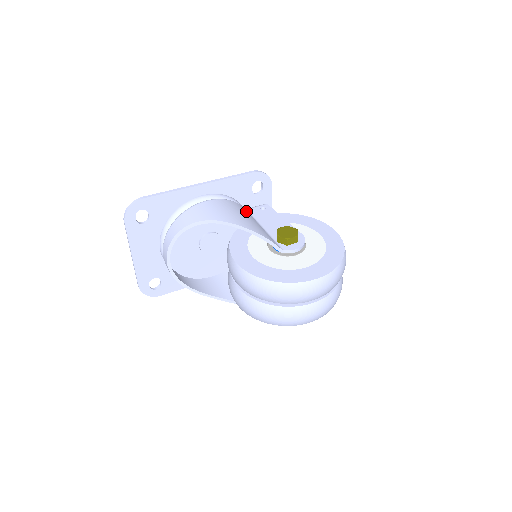
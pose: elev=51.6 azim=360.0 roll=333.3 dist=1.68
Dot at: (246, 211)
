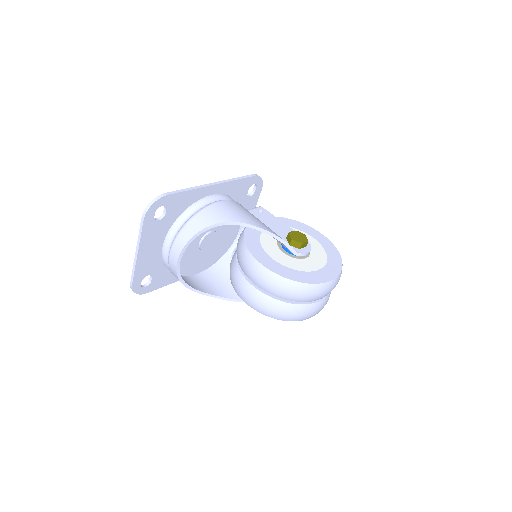
Dot at: occluded
